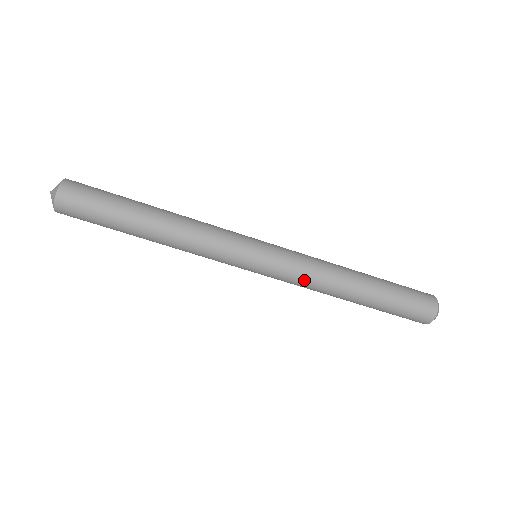
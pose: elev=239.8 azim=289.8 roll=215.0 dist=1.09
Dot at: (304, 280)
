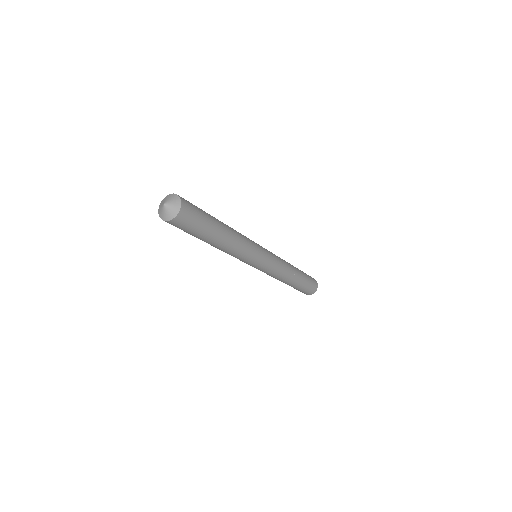
Dot at: (270, 275)
